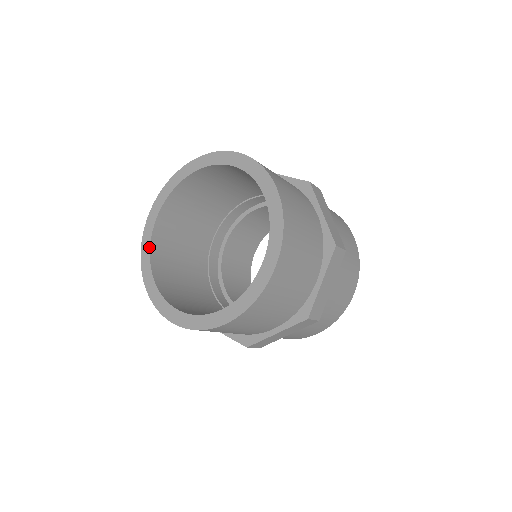
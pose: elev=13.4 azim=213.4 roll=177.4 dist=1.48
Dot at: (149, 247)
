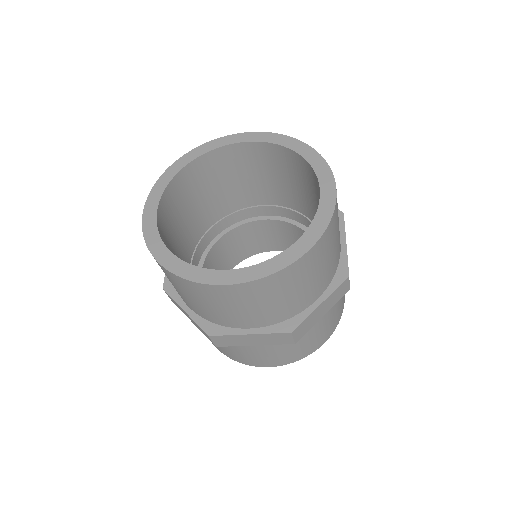
Dot at: (157, 233)
